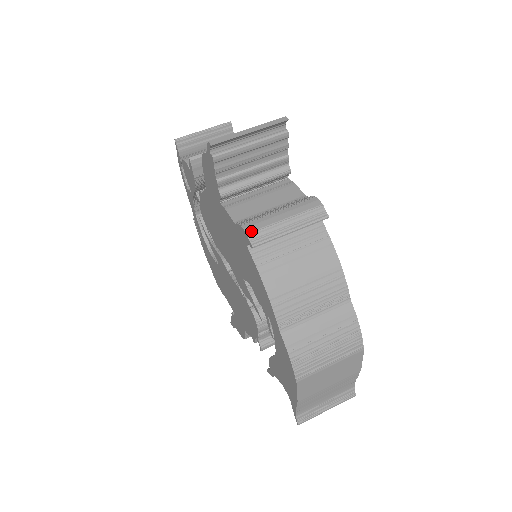
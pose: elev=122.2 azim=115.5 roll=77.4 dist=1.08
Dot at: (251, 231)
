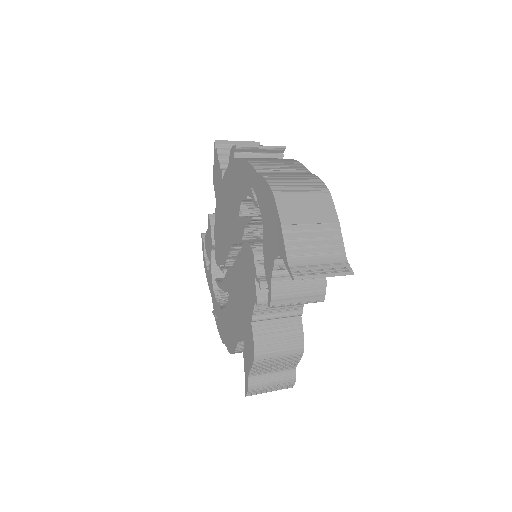
Dot at: occluded
